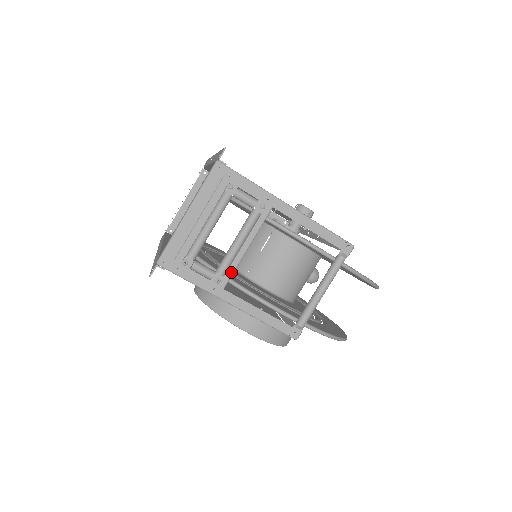
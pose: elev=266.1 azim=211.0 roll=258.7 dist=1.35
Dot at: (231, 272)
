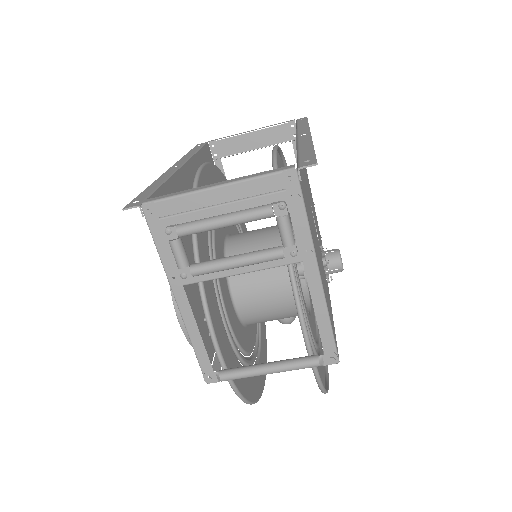
Dot at: (205, 278)
